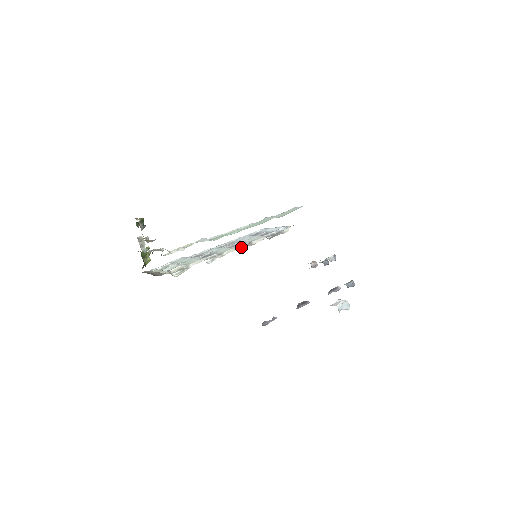
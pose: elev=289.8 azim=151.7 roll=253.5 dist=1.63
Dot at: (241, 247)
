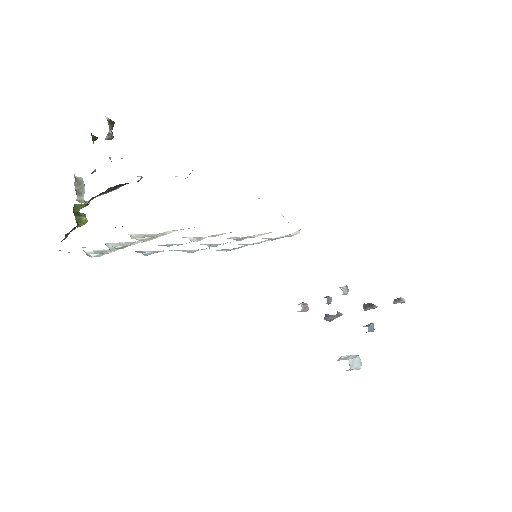
Dot at: occluded
